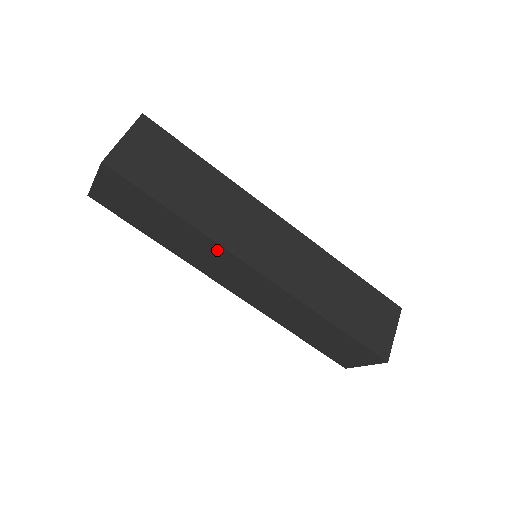
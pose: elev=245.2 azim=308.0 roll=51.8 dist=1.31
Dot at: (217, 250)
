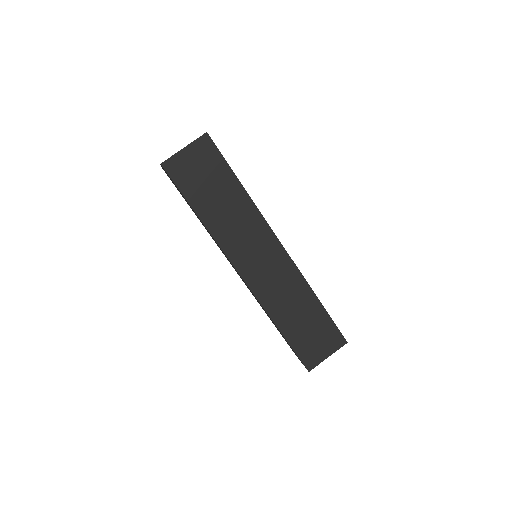
Dot at: occluded
